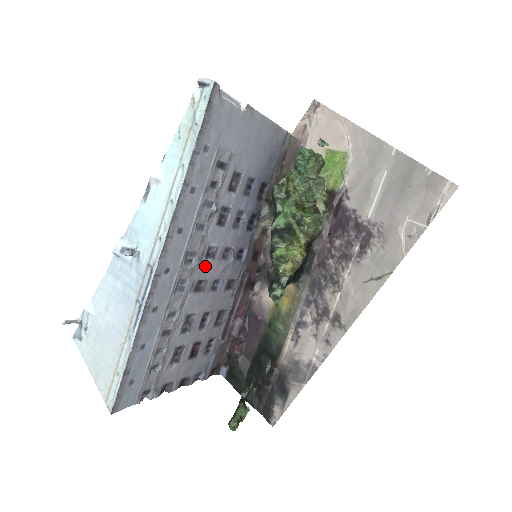
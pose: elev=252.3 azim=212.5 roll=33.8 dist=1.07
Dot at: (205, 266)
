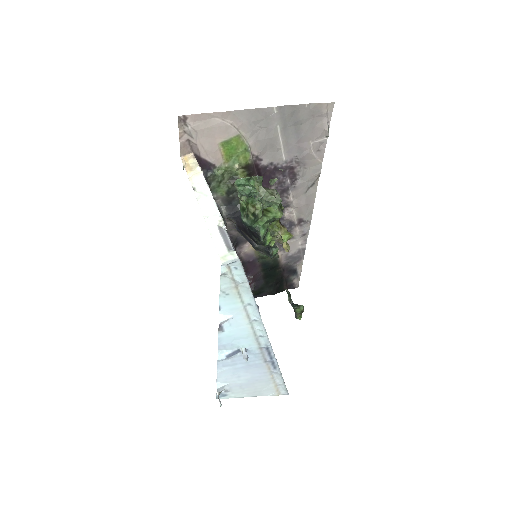
Dot at: occluded
